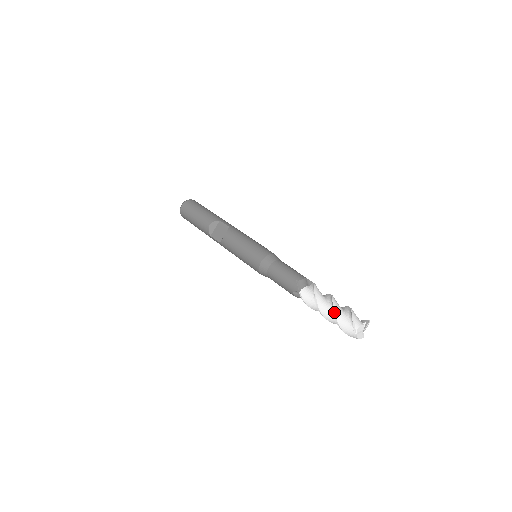
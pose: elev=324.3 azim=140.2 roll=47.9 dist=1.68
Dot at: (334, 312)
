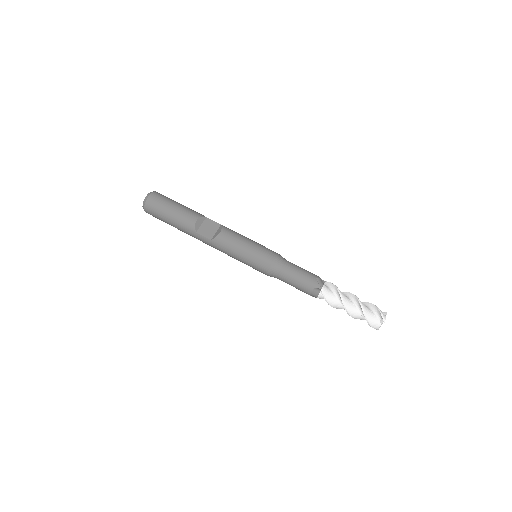
Dot at: (361, 305)
